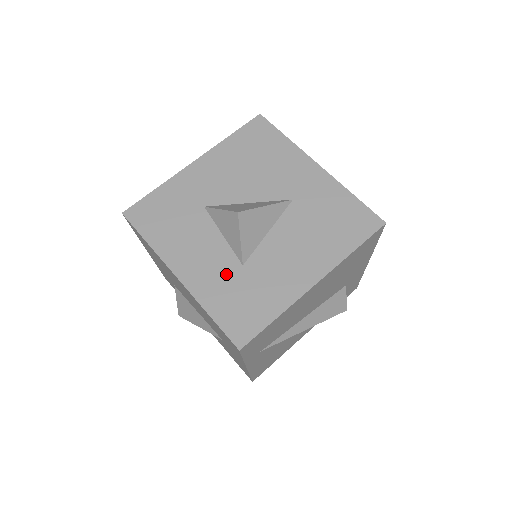
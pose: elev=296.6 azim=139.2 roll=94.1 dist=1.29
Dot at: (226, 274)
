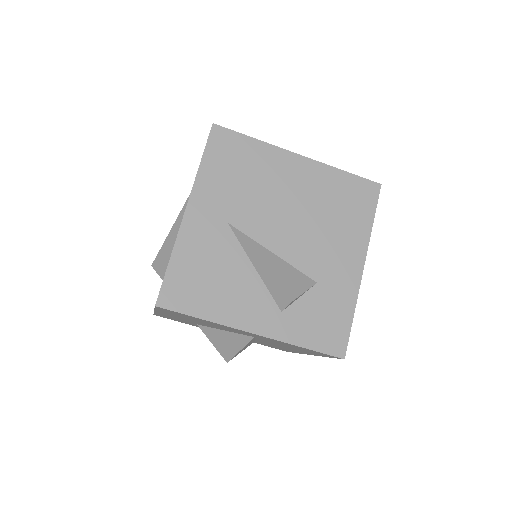
Dot at: occluded
